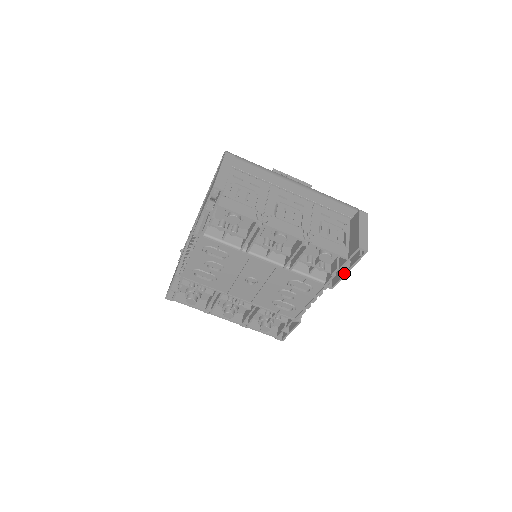
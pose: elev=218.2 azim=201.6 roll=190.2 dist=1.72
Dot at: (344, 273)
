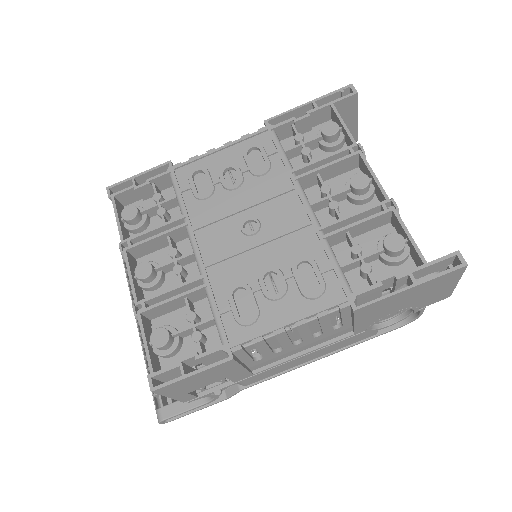
Dot at: (398, 290)
